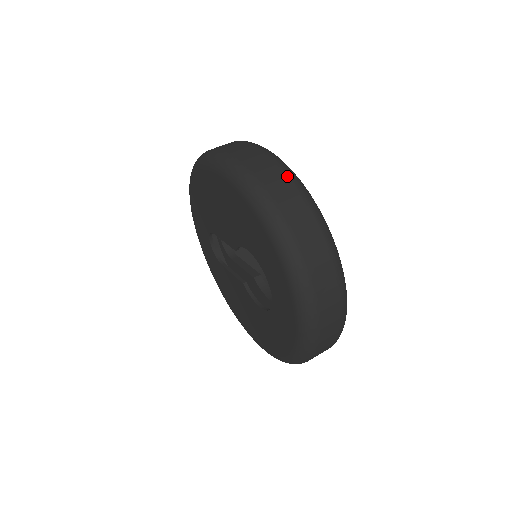
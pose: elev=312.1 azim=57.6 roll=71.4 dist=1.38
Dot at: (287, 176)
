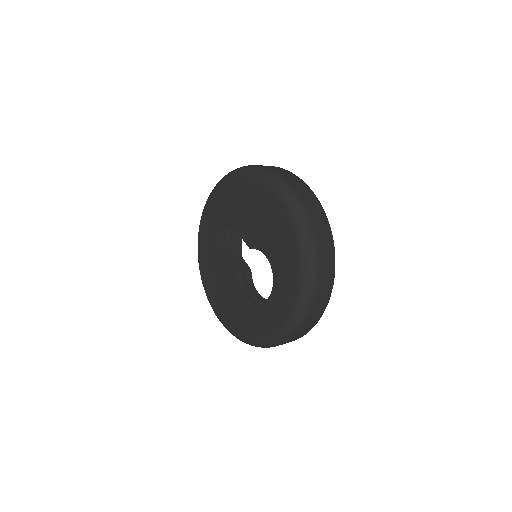
Dot at: (328, 228)
